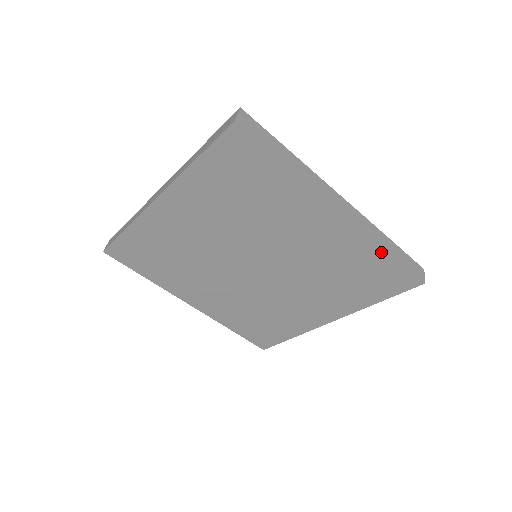
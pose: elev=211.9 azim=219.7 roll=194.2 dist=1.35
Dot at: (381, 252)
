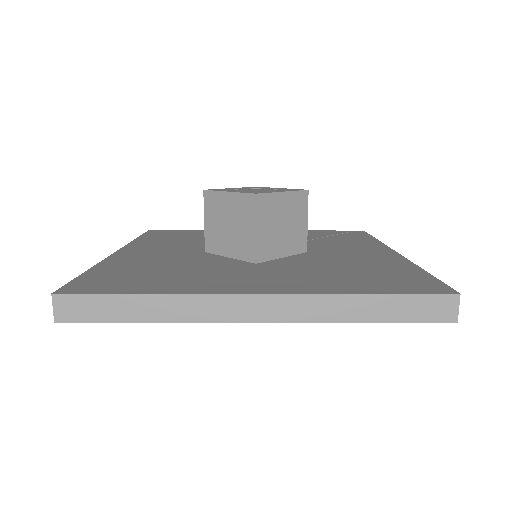
Dot at: occluded
